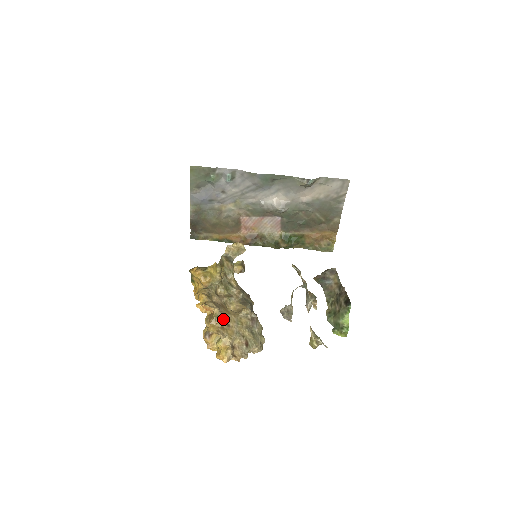
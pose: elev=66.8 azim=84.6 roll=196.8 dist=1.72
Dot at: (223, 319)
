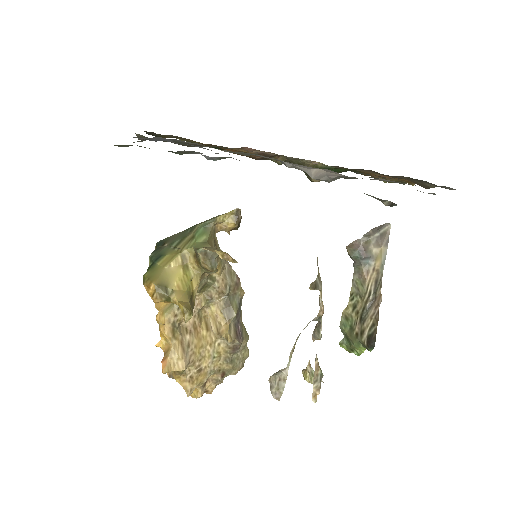
Dot at: (193, 366)
